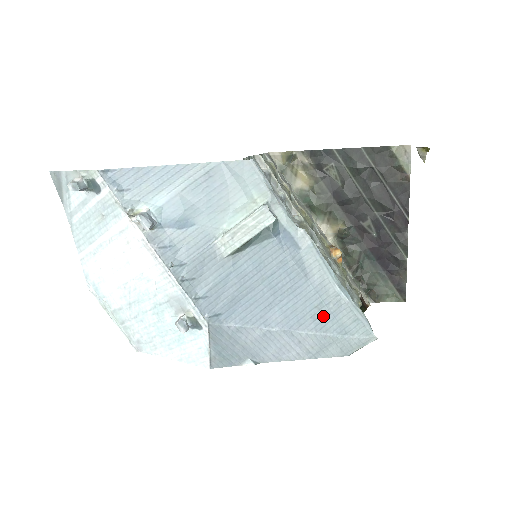
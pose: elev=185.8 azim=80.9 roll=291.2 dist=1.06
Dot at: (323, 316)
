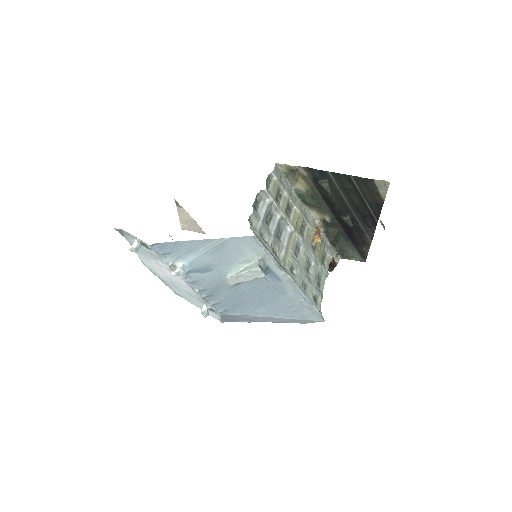
Dot at: (292, 311)
